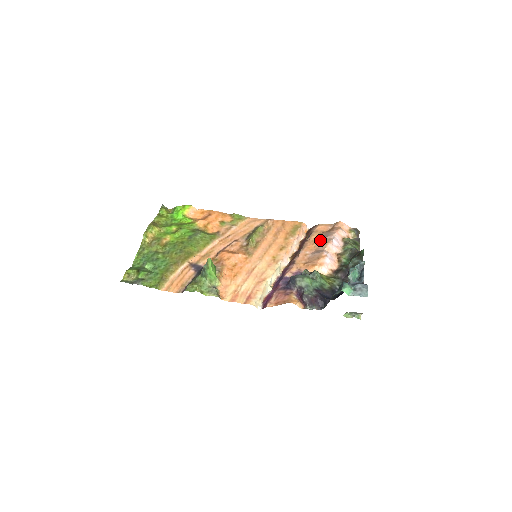
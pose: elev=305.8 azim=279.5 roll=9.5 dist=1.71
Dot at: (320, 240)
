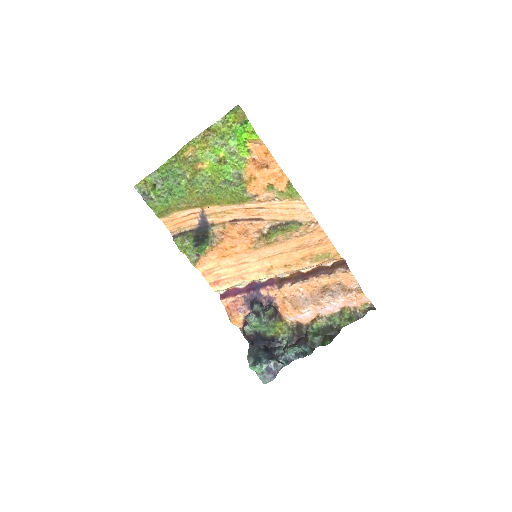
Dot at: (324, 291)
